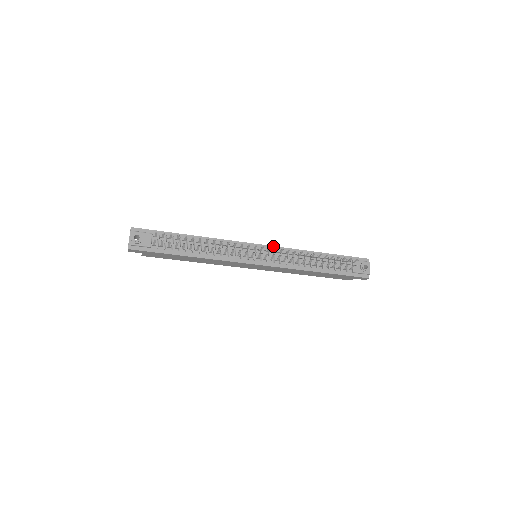
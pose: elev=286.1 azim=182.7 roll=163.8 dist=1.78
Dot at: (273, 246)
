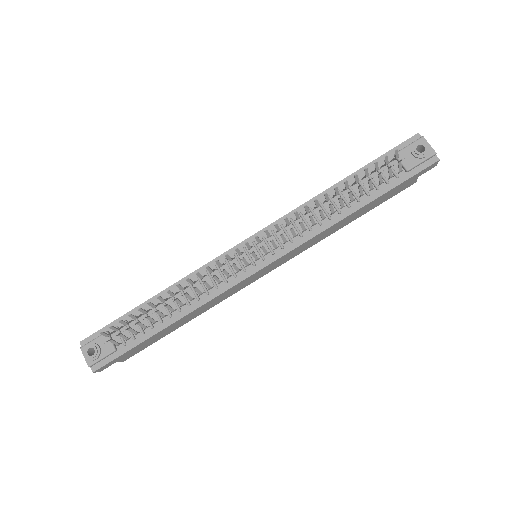
Dot at: (267, 226)
